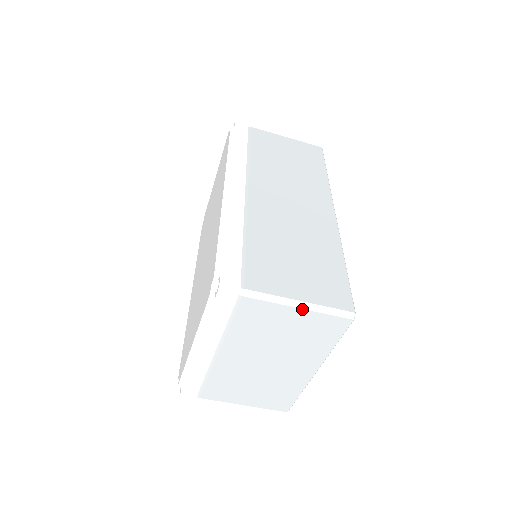
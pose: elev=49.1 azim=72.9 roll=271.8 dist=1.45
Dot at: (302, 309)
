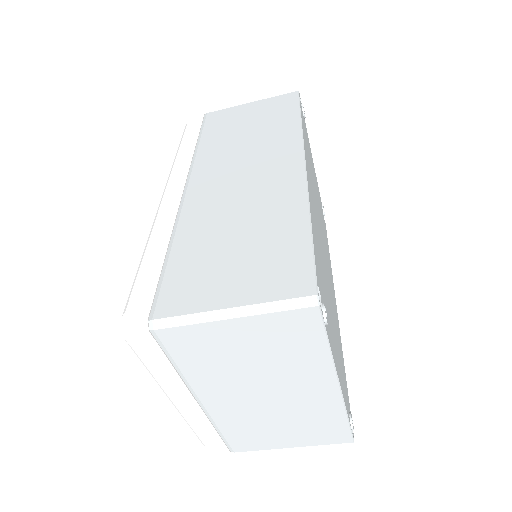
Dot at: (237, 318)
